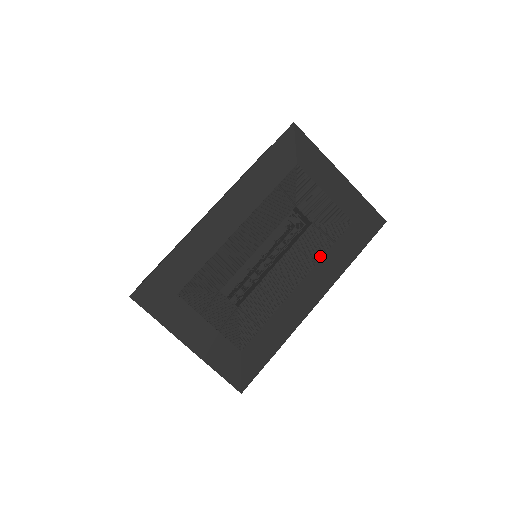
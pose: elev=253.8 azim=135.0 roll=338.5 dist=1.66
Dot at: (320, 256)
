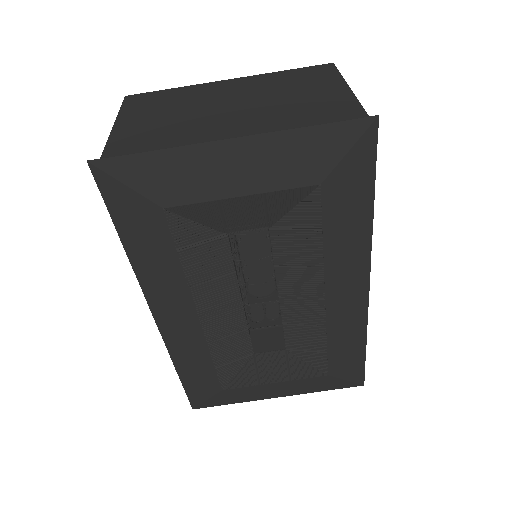
Dot at: (319, 257)
